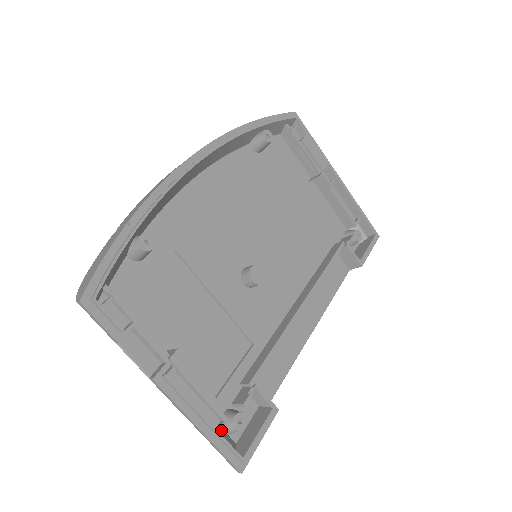
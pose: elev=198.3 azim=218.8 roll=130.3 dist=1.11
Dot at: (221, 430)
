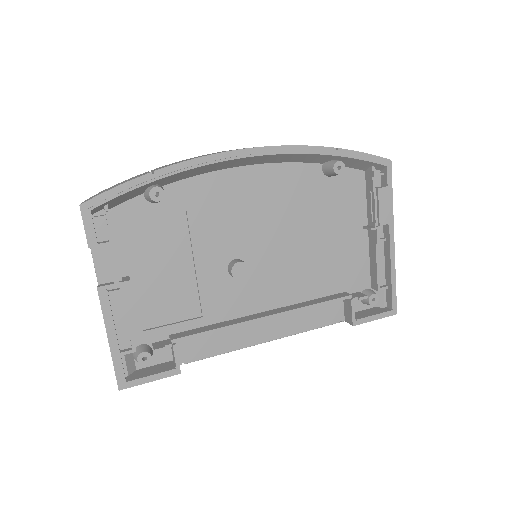
Dot at: (126, 353)
